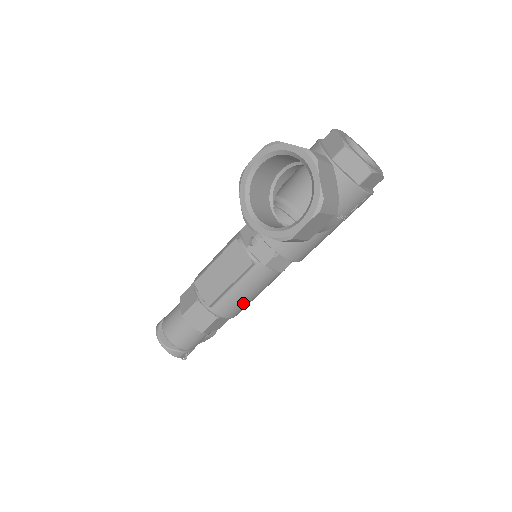
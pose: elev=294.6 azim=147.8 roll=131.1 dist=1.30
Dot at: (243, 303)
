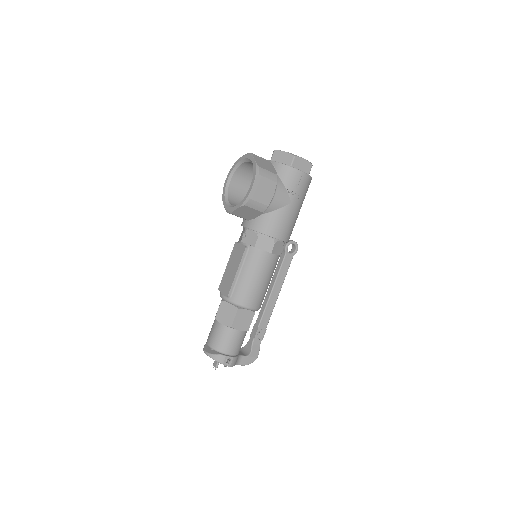
Dot at: (253, 288)
